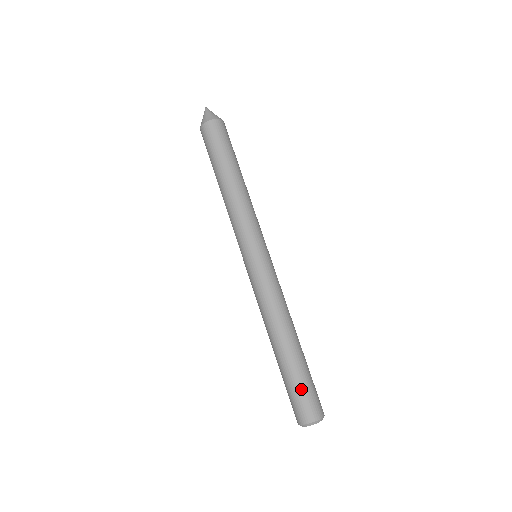
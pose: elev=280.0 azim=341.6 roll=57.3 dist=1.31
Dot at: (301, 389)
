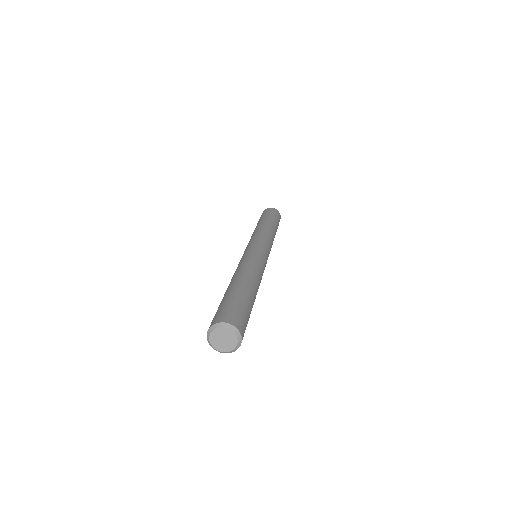
Dot at: (227, 303)
